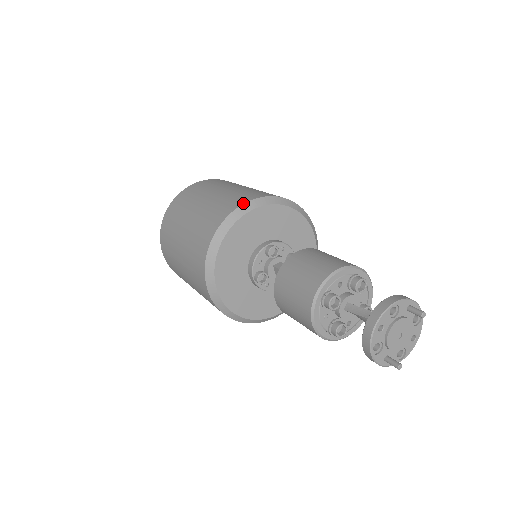
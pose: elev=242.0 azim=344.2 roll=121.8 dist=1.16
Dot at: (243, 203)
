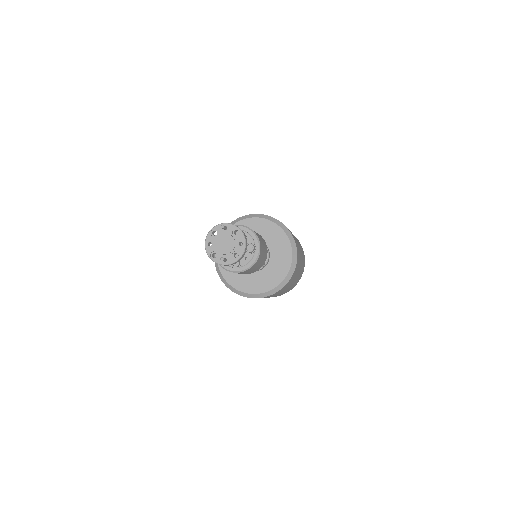
Dot at: occluded
